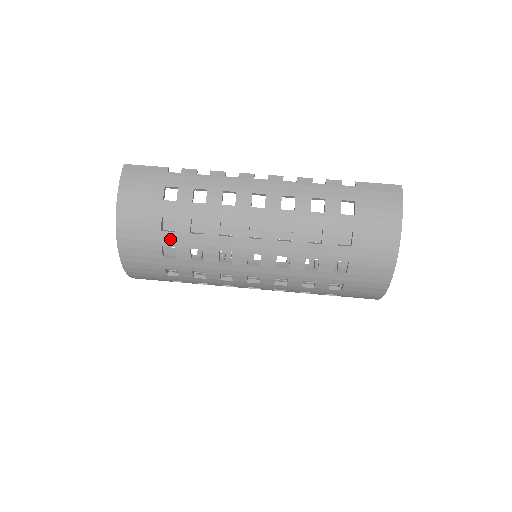
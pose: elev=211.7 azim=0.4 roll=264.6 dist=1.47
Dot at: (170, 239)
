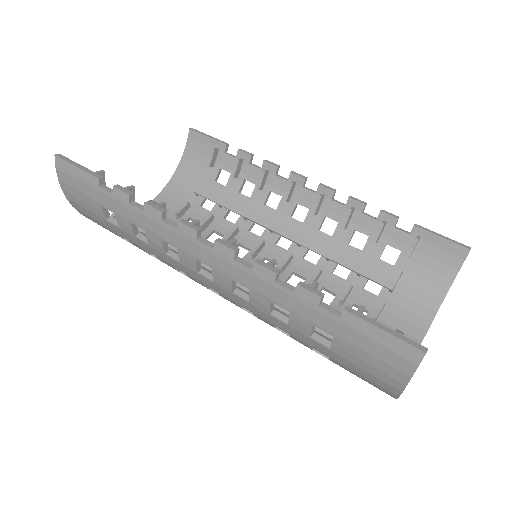
Dot at: occluded
